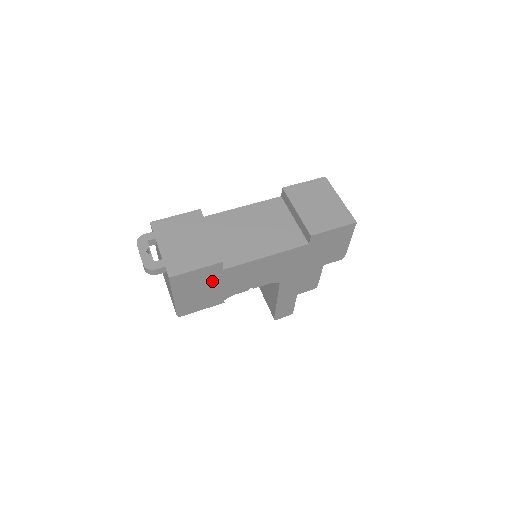
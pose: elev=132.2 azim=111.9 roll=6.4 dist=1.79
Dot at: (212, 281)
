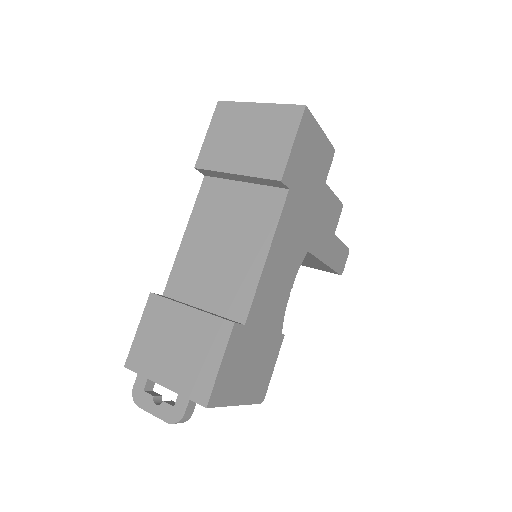
Dot at: (249, 345)
